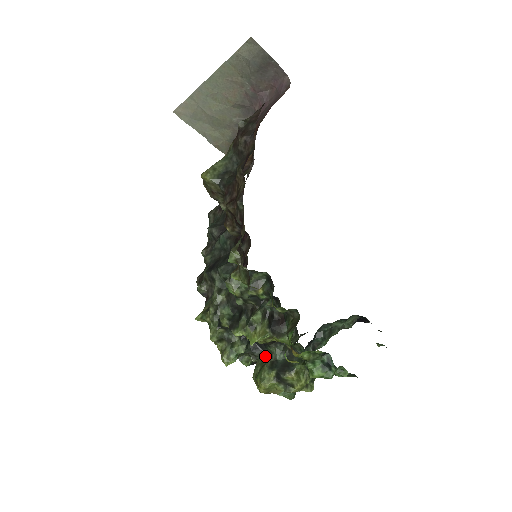
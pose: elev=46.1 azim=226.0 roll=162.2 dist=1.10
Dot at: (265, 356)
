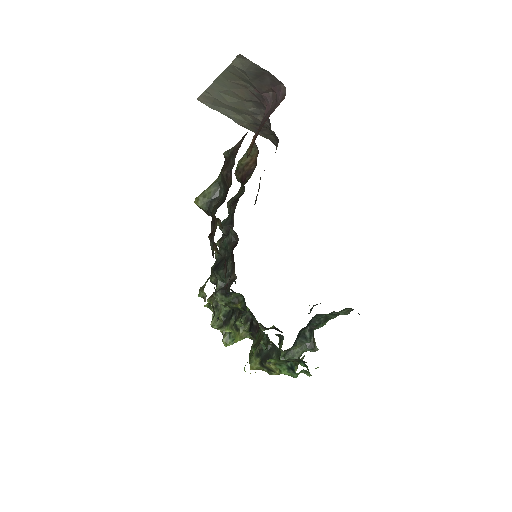
Dot at: occluded
